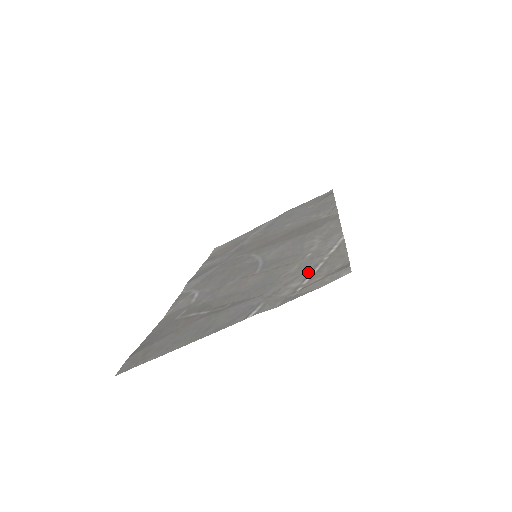
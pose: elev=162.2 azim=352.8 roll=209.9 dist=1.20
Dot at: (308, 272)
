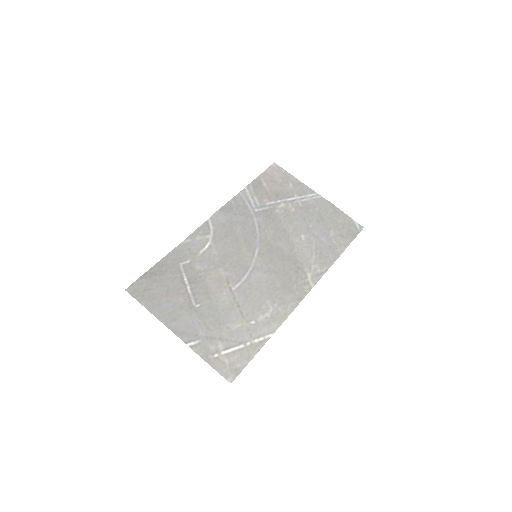
Dot at: (233, 344)
